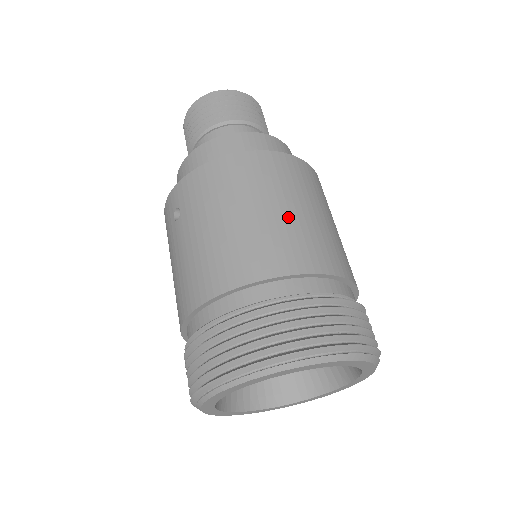
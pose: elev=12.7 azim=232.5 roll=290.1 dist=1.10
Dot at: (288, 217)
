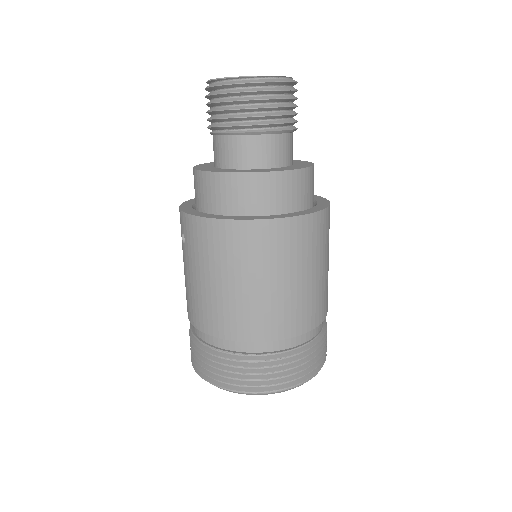
Dot at: (261, 293)
